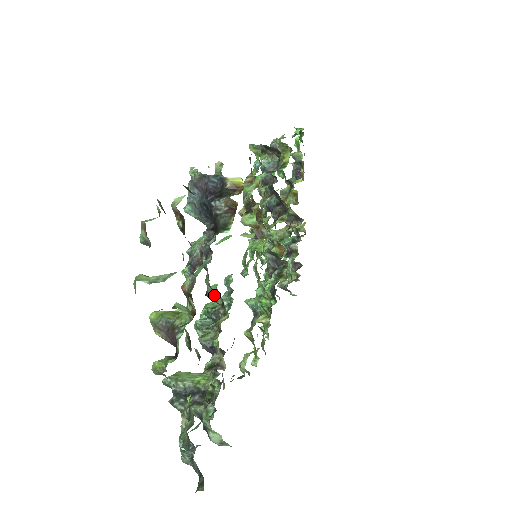
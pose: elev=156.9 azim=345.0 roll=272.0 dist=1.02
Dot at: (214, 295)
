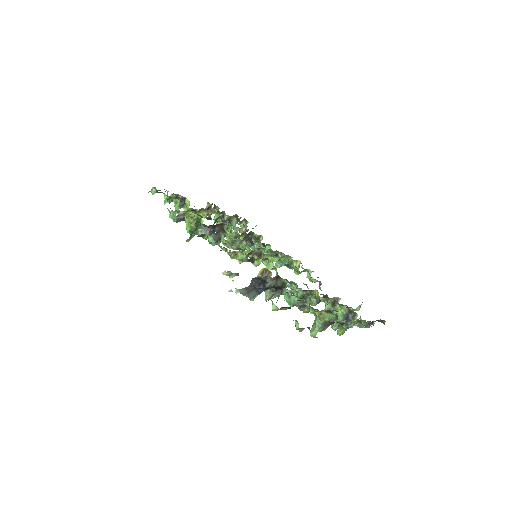
Dot at: (304, 295)
